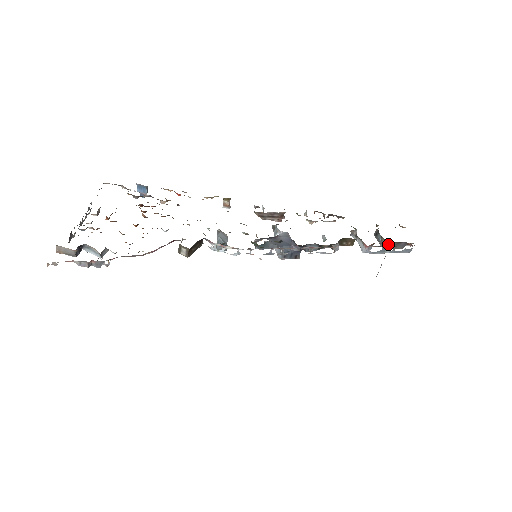
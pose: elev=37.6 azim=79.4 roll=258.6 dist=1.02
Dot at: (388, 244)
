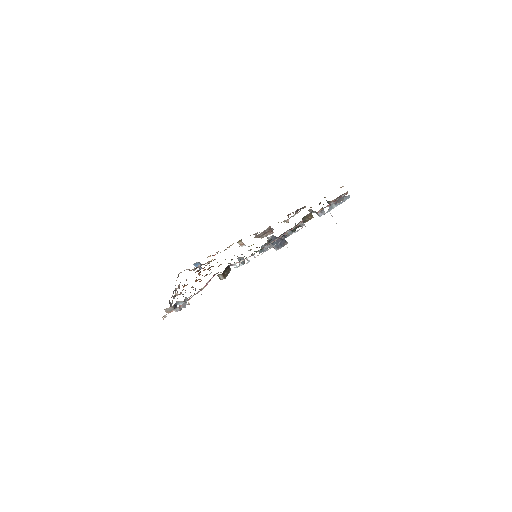
Dot at: (332, 202)
